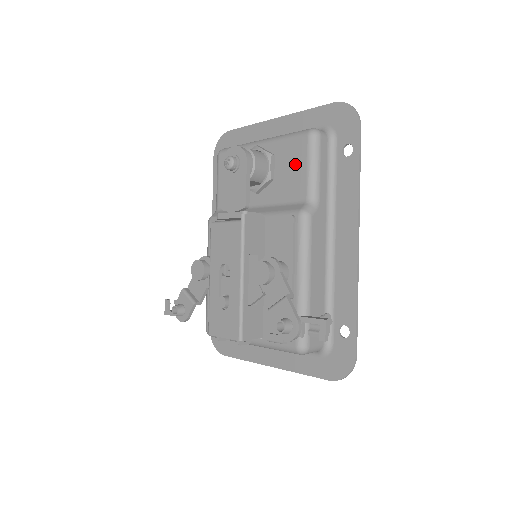
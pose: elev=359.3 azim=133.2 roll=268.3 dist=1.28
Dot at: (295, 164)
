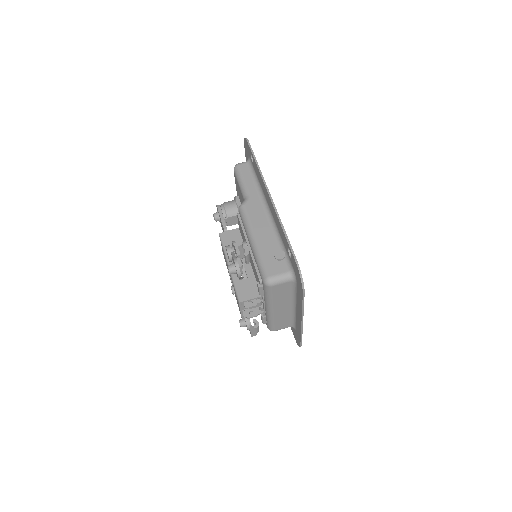
Dot at: (238, 189)
